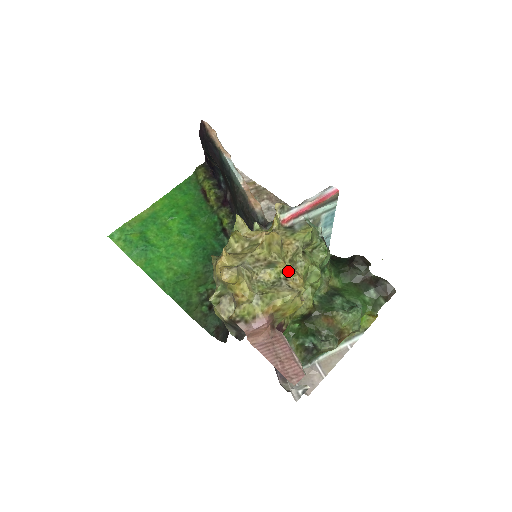
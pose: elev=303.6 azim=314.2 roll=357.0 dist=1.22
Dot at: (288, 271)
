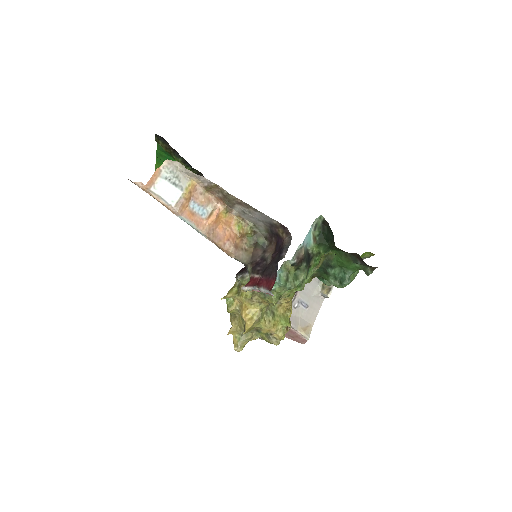
Dot at: (270, 330)
